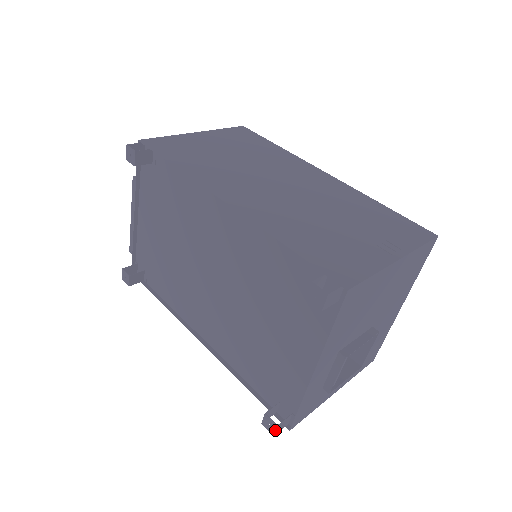
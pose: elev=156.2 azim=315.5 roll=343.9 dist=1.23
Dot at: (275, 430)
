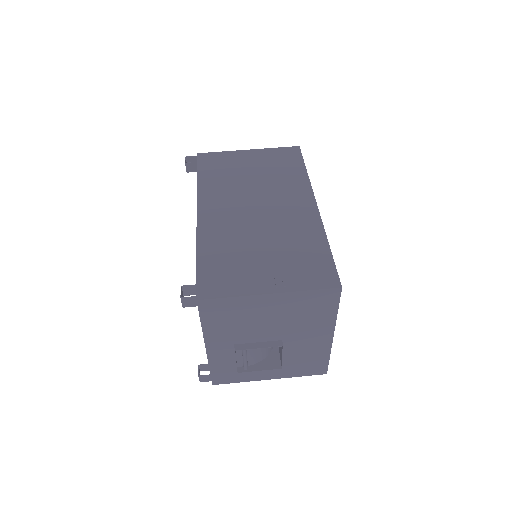
Dot at: (199, 378)
